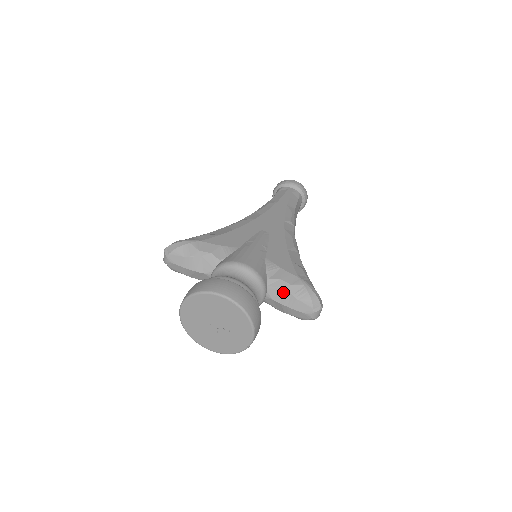
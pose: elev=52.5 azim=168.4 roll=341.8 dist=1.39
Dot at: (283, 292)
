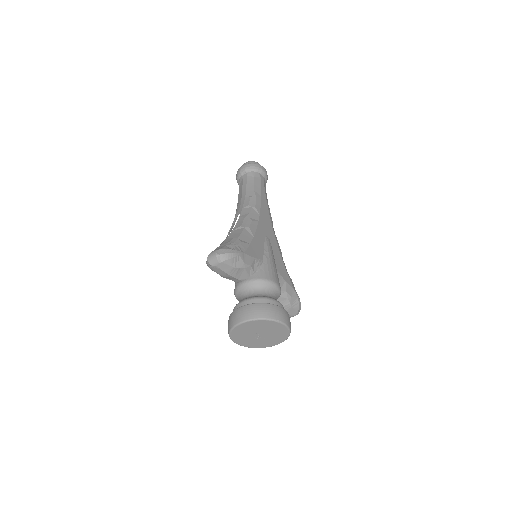
Dot at: (285, 301)
